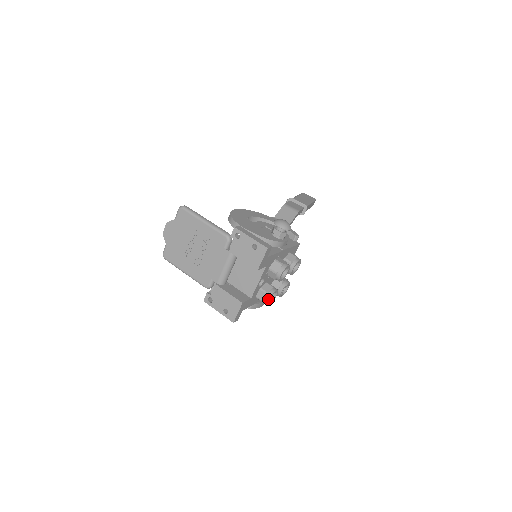
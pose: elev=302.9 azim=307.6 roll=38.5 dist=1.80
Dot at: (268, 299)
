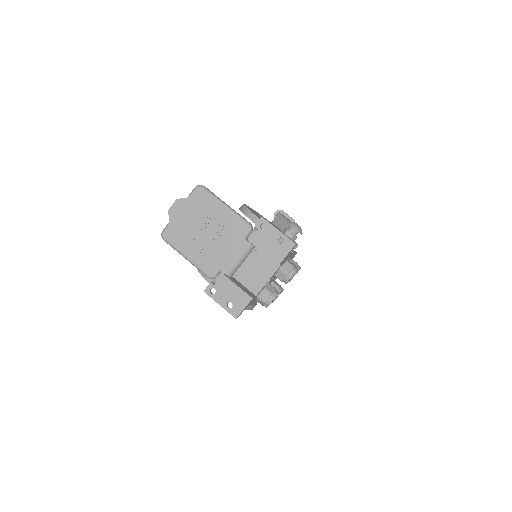
Dot at: (271, 300)
